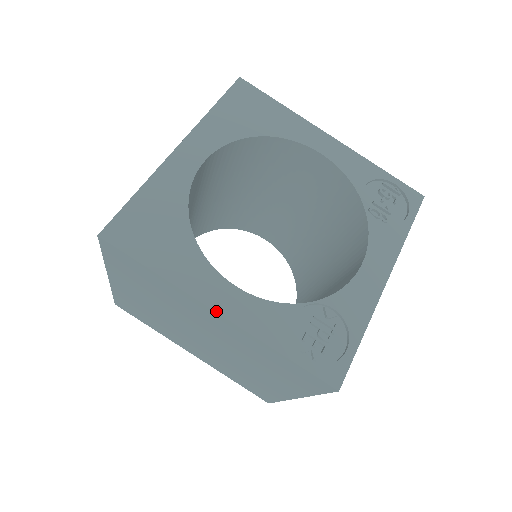
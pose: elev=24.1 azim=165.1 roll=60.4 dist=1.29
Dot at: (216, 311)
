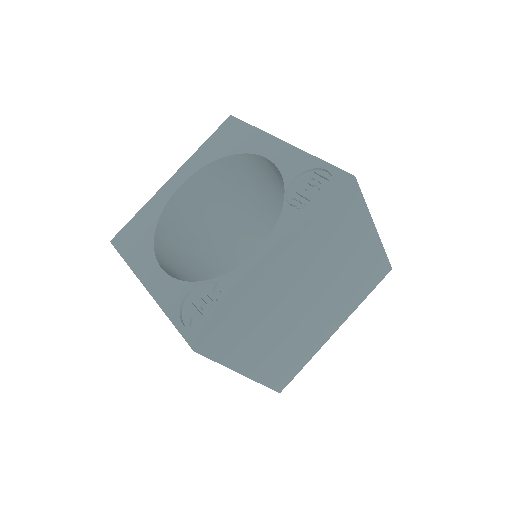
Dot at: (145, 286)
